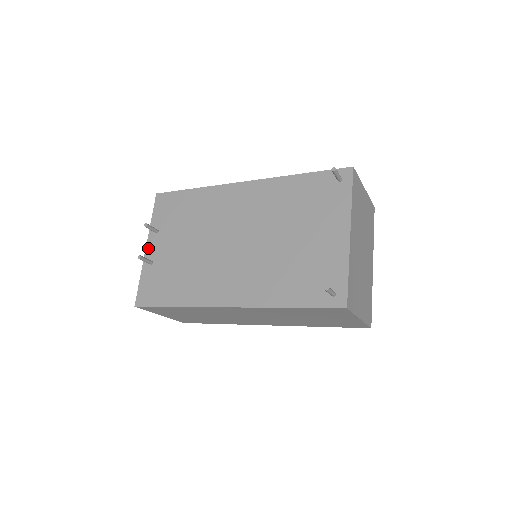
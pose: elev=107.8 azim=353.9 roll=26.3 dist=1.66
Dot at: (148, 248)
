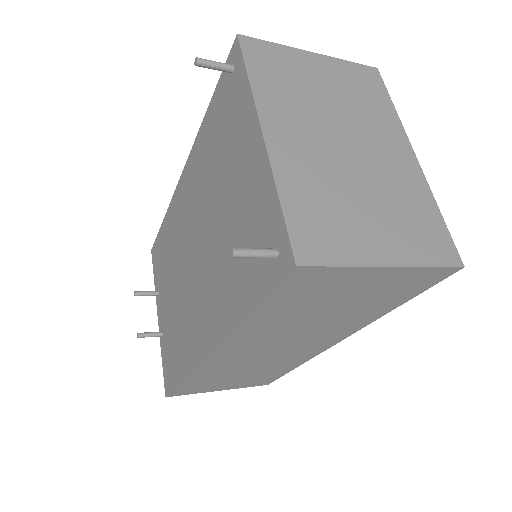
Dot at: (158, 318)
